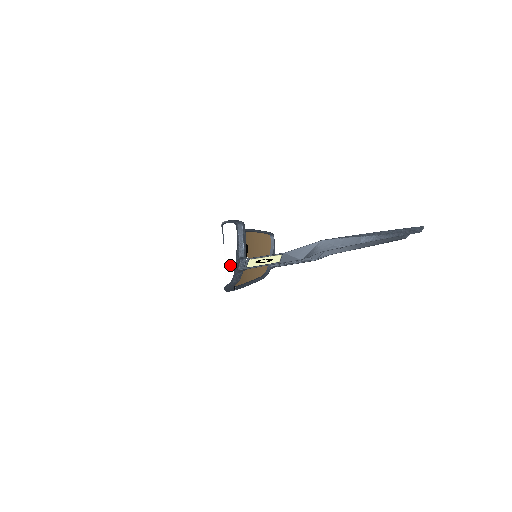
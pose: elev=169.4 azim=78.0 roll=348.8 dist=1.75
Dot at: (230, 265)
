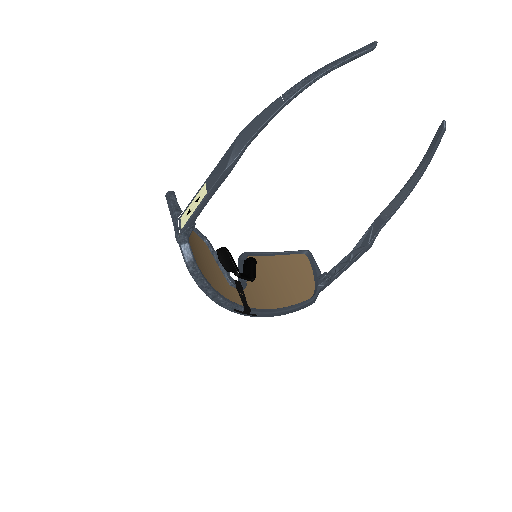
Dot at: occluded
